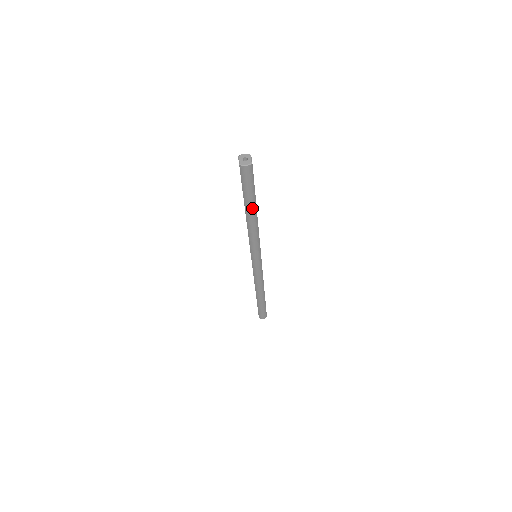
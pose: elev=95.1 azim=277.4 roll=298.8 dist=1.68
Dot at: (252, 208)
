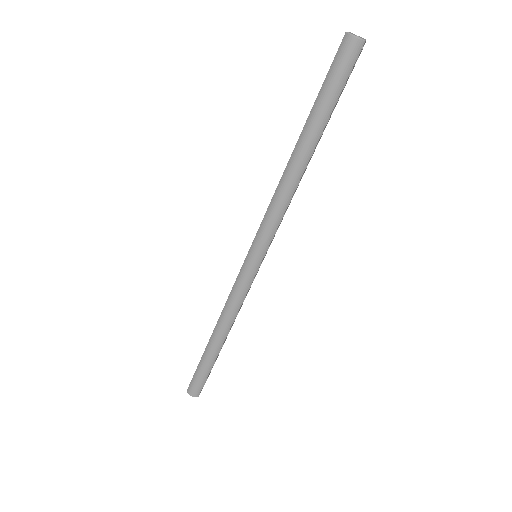
Dot at: (311, 137)
